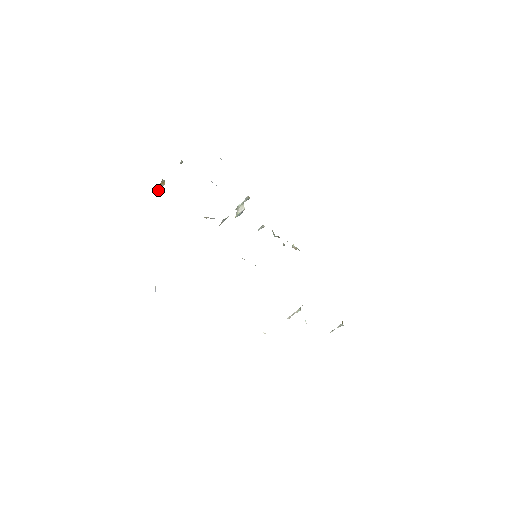
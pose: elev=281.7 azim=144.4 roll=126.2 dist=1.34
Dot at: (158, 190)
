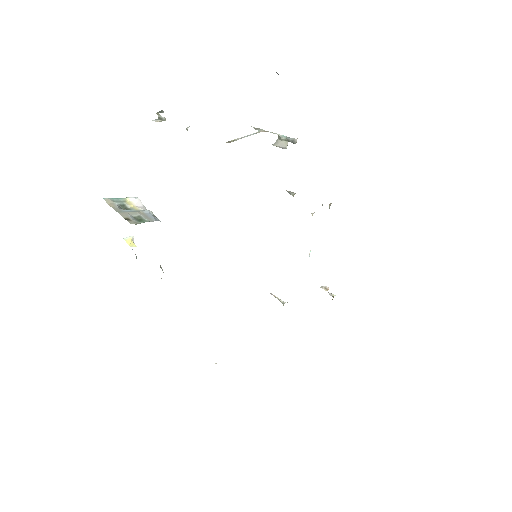
Dot at: (158, 113)
